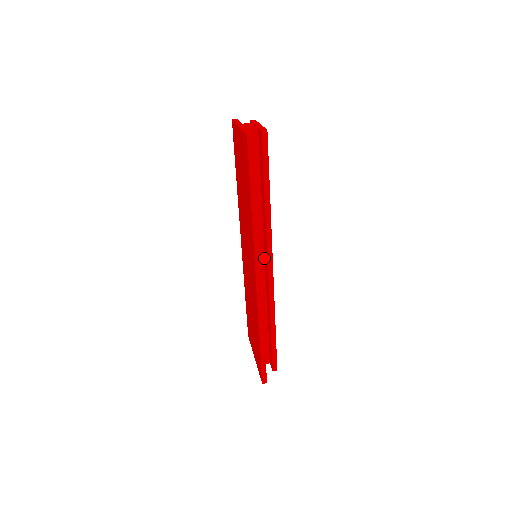
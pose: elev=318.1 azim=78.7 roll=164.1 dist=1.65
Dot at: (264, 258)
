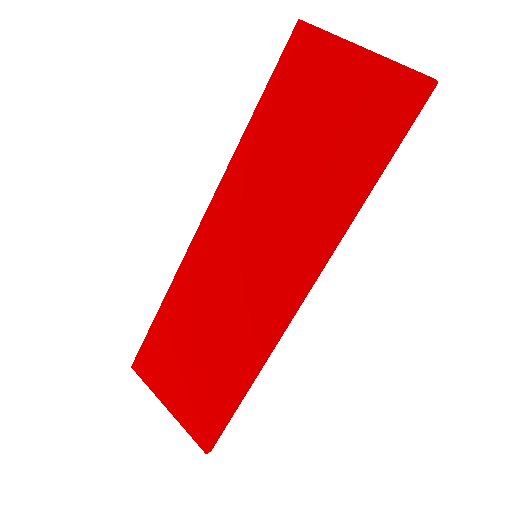
Dot at: occluded
